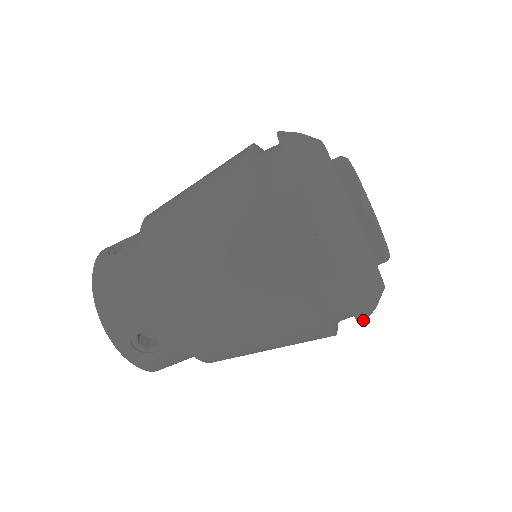
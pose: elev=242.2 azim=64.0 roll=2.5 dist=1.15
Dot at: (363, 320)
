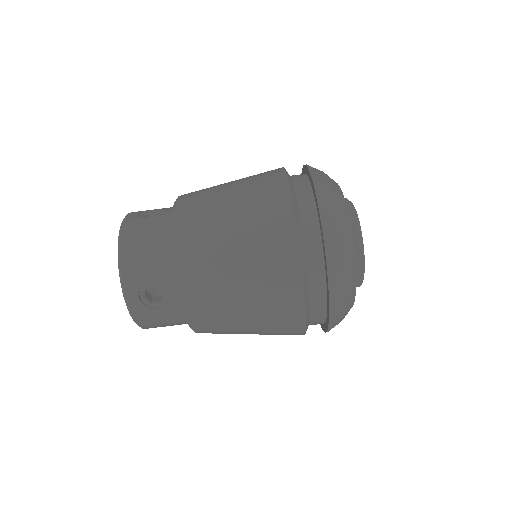
Dot at: (332, 326)
